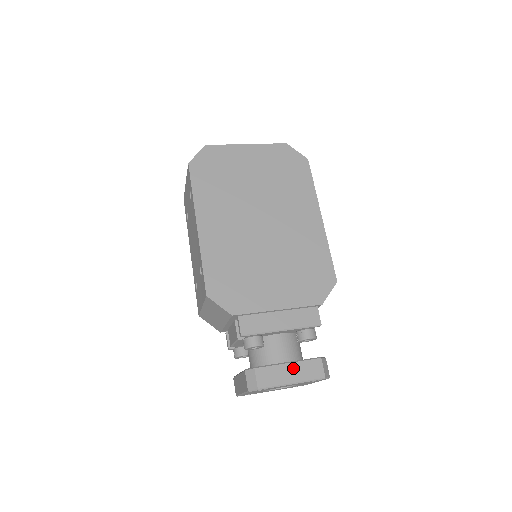
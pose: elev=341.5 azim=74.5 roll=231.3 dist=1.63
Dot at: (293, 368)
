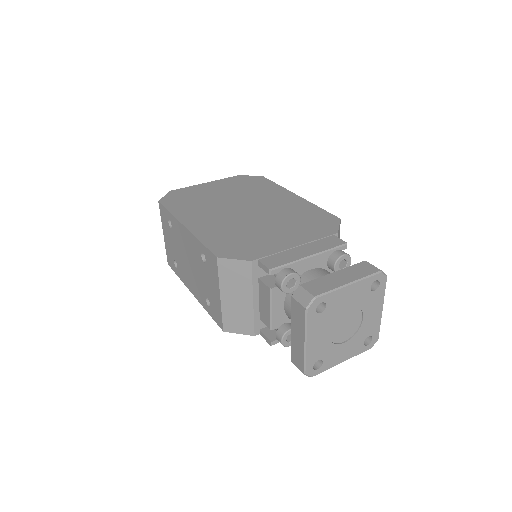
Dot at: (341, 274)
